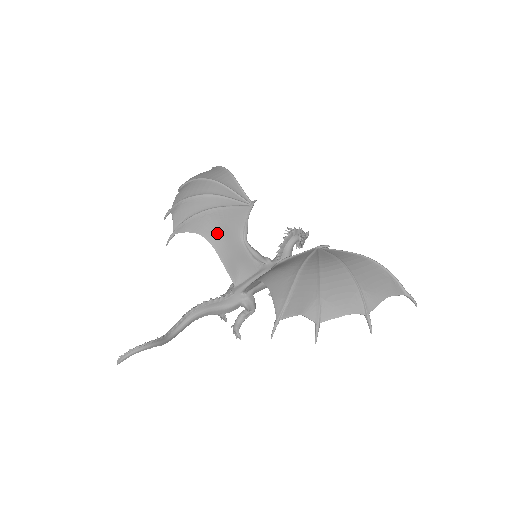
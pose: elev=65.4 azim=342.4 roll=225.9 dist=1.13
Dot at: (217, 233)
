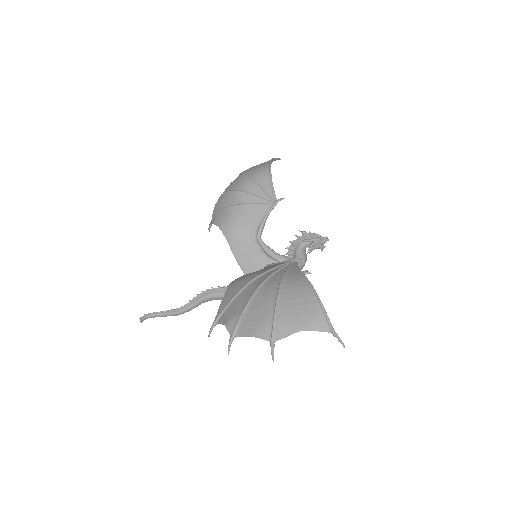
Dot at: (232, 229)
